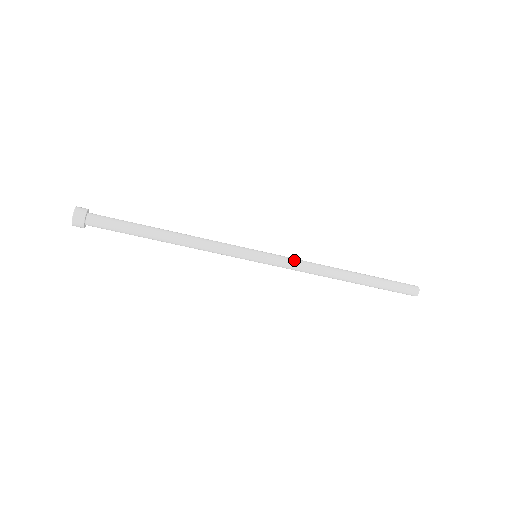
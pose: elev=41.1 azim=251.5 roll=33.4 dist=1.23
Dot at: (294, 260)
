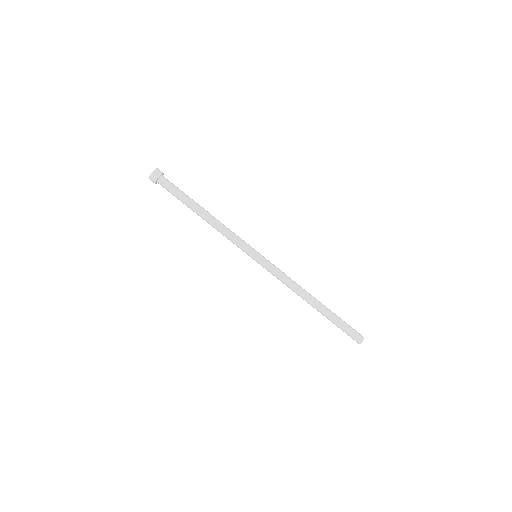
Dot at: (280, 272)
